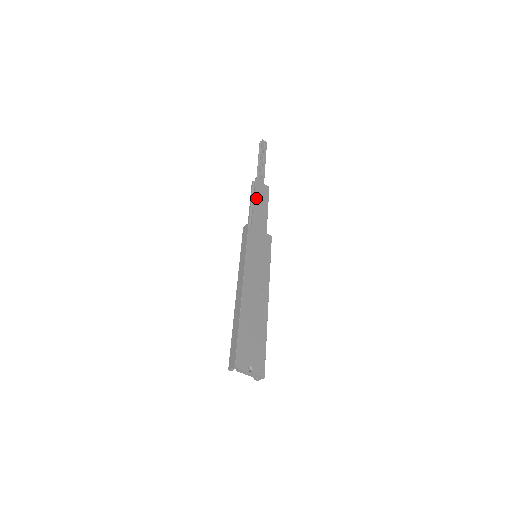
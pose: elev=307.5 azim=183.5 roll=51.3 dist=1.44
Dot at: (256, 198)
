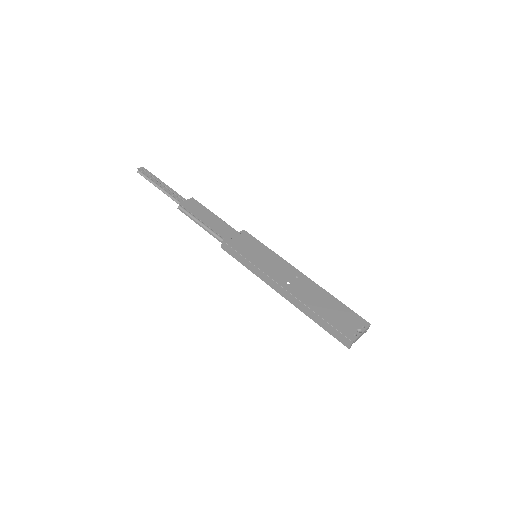
Dot at: (199, 217)
